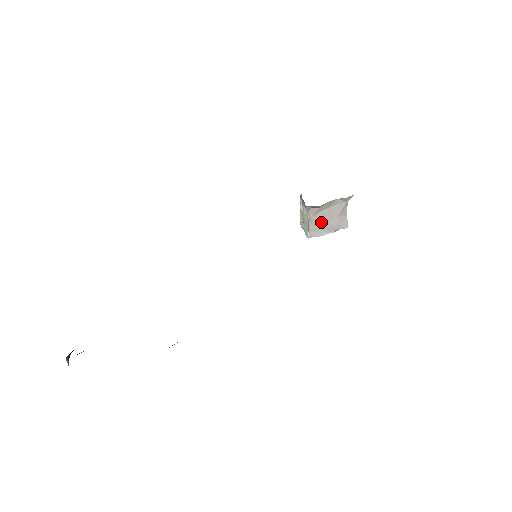
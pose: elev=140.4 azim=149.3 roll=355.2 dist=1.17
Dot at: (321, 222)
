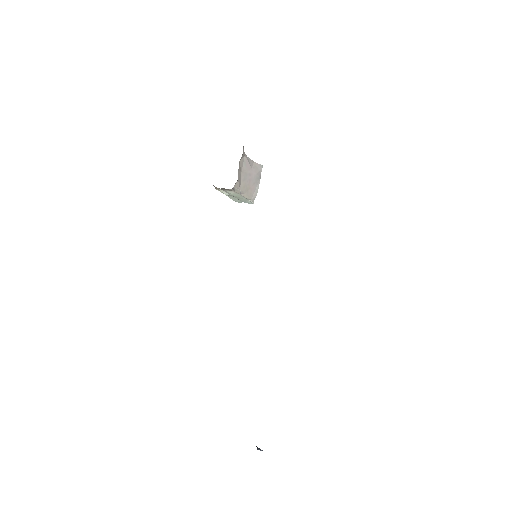
Dot at: (248, 185)
